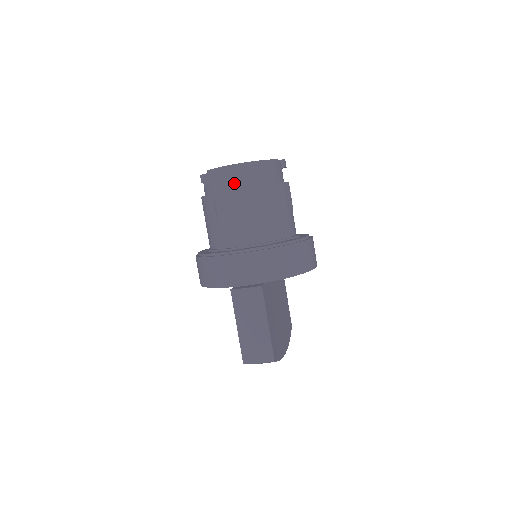
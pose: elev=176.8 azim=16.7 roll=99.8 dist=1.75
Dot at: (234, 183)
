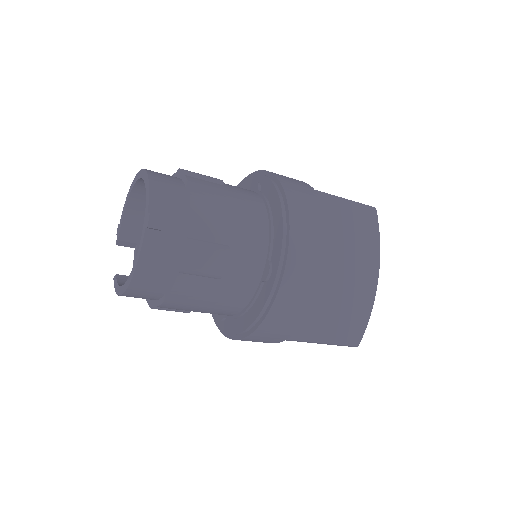
Dot at: occluded
